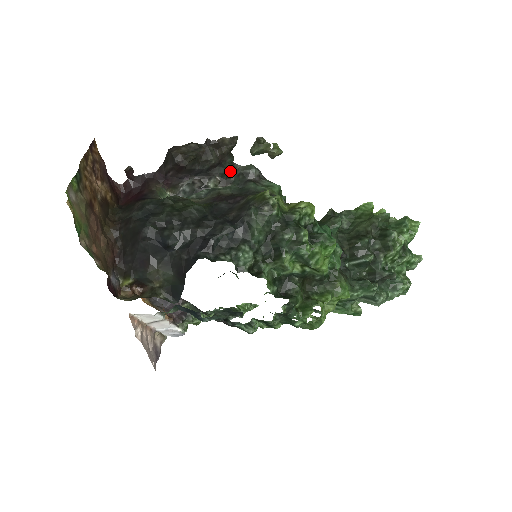
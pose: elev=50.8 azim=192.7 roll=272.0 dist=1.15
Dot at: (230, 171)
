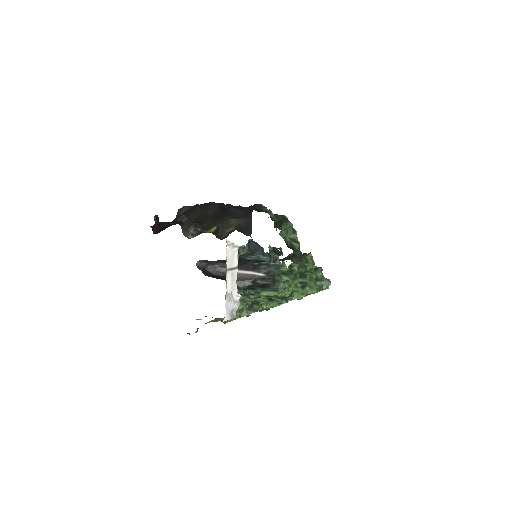
Dot at: occluded
